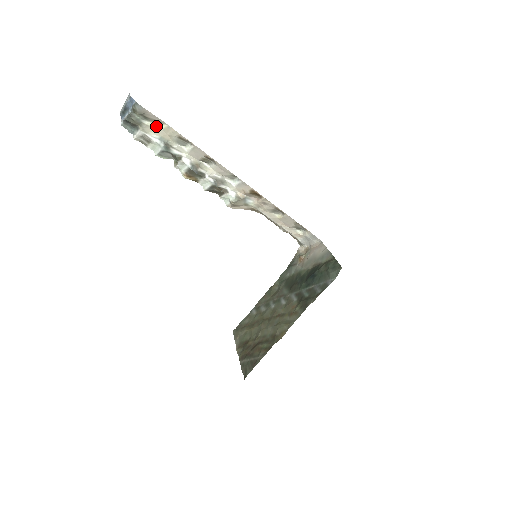
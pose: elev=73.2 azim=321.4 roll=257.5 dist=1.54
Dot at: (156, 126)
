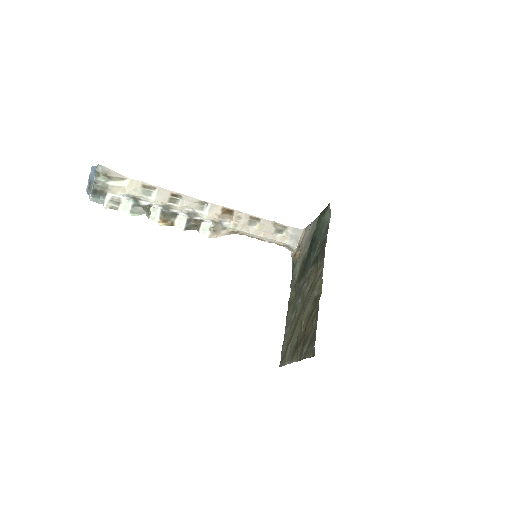
Dot at: (120, 185)
